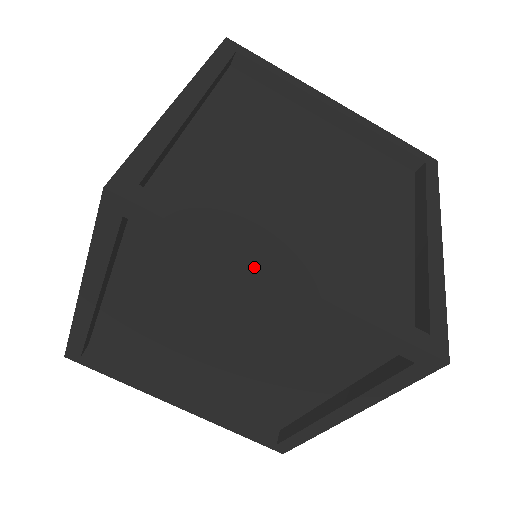
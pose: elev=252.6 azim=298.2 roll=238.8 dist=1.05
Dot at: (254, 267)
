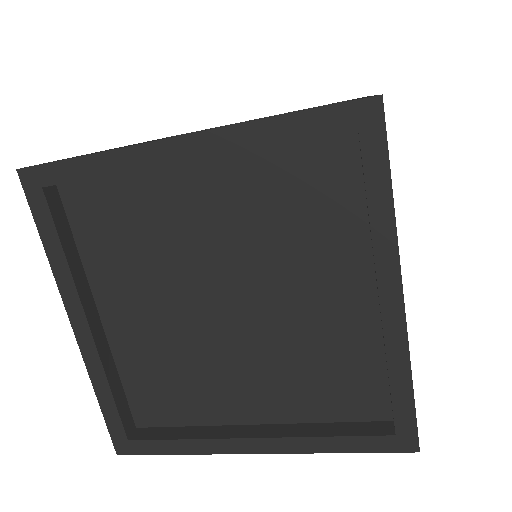
Dot at: (396, 264)
